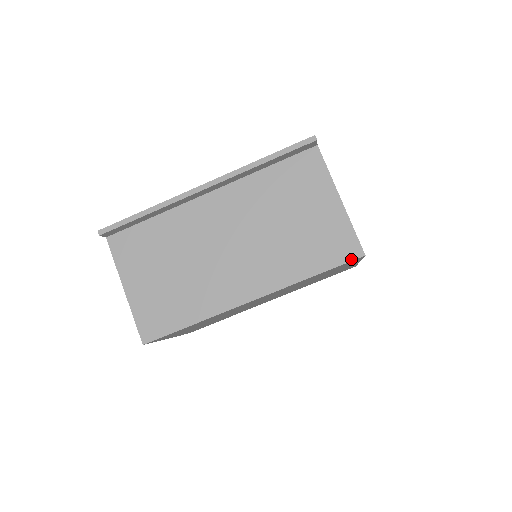
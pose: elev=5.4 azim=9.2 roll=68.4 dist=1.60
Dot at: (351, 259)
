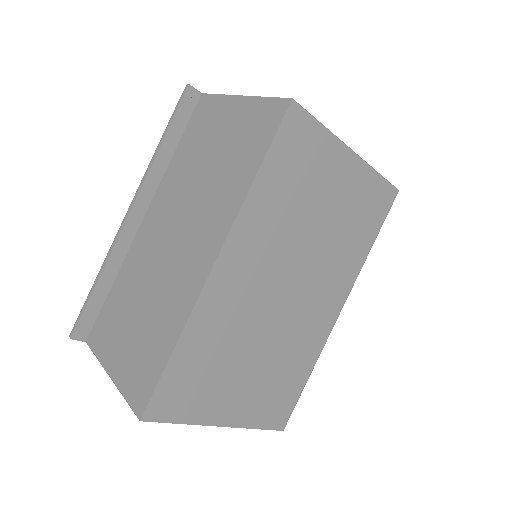
Dot at: (281, 117)
